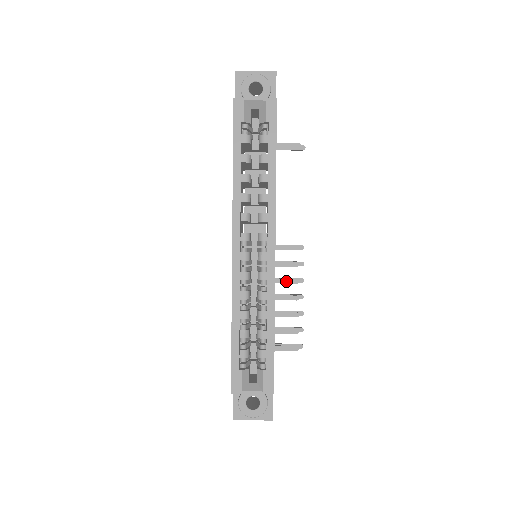
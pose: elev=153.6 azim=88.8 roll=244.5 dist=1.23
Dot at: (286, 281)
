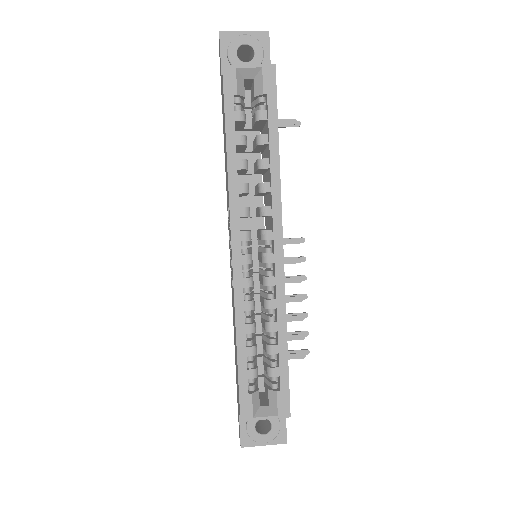
Dot at: (288, 280)
